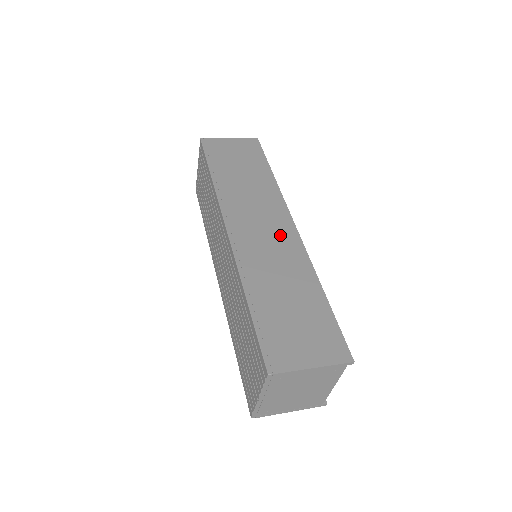
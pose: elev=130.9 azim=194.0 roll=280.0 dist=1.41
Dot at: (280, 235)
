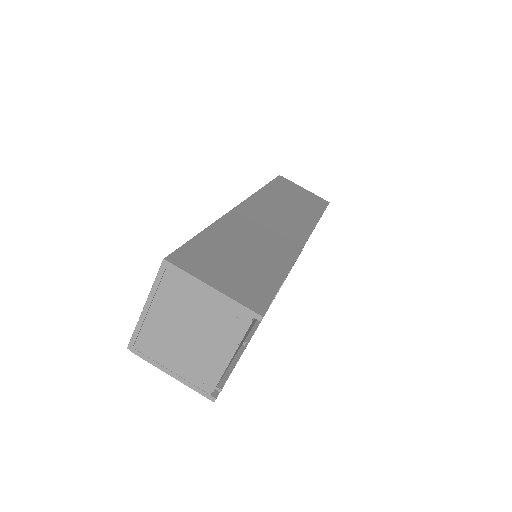
Dot at: (286, 233)
